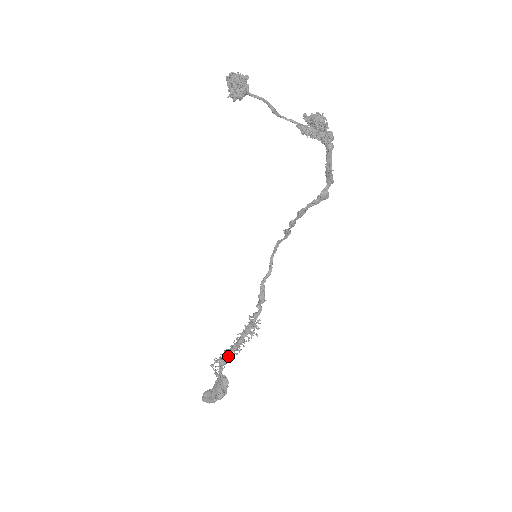
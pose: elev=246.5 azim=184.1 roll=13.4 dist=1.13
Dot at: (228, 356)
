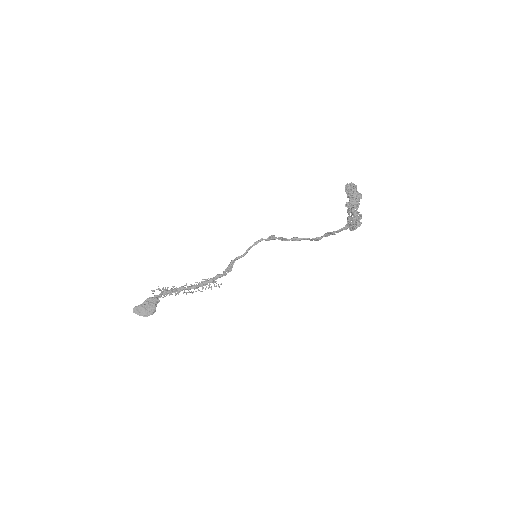
Dot at: occluded
